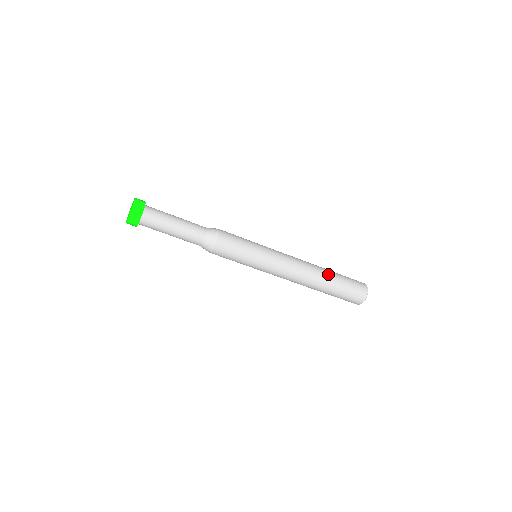
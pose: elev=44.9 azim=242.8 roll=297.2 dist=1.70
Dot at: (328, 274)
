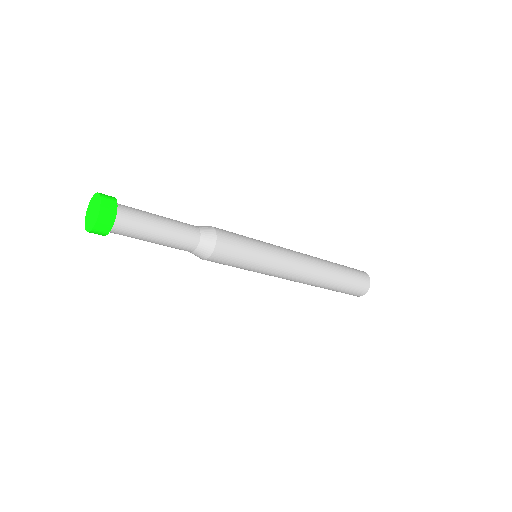
Dot at: (331, 283)
